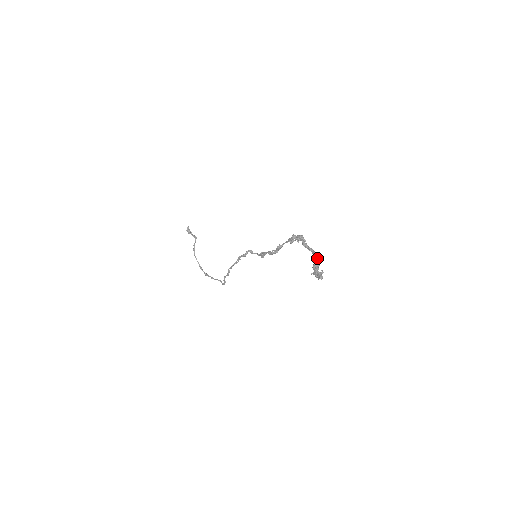
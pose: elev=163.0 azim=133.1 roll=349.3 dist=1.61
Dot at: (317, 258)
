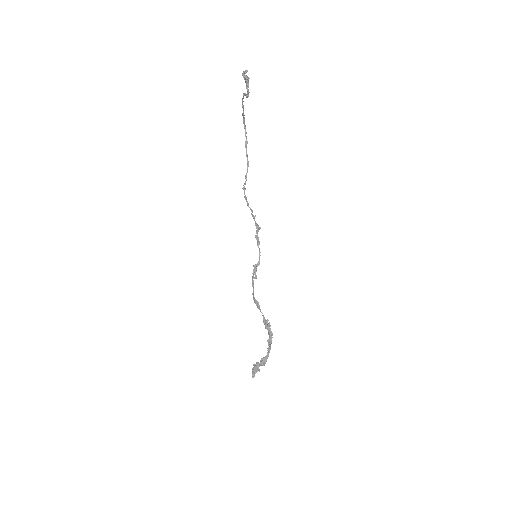
Dot at: (264, 363)
